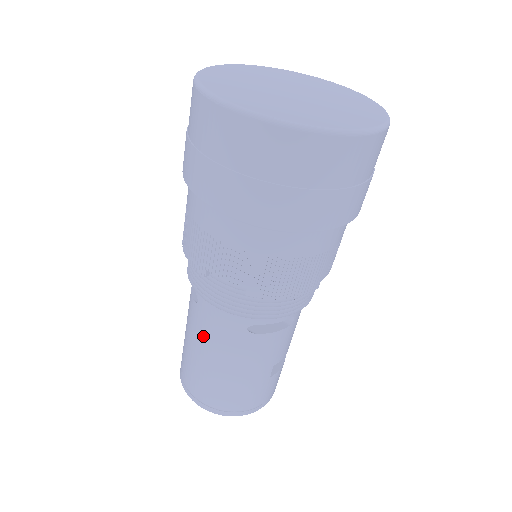
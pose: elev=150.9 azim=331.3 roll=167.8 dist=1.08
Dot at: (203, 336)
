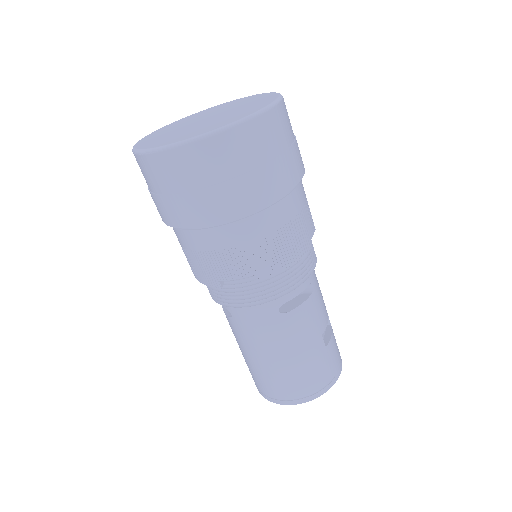
Dot at: (251, 340)
